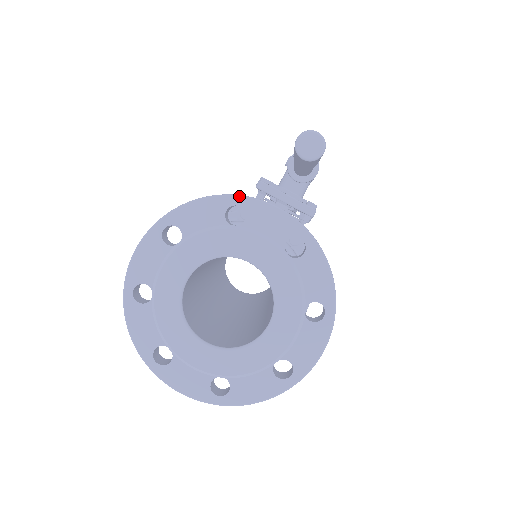
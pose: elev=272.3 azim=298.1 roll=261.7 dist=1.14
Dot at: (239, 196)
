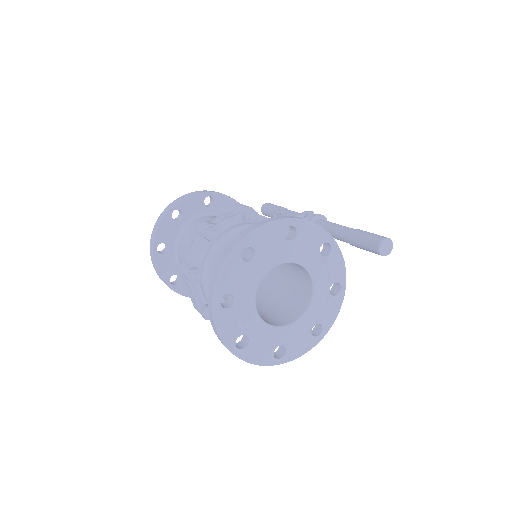
Dot at: (335, 241)
